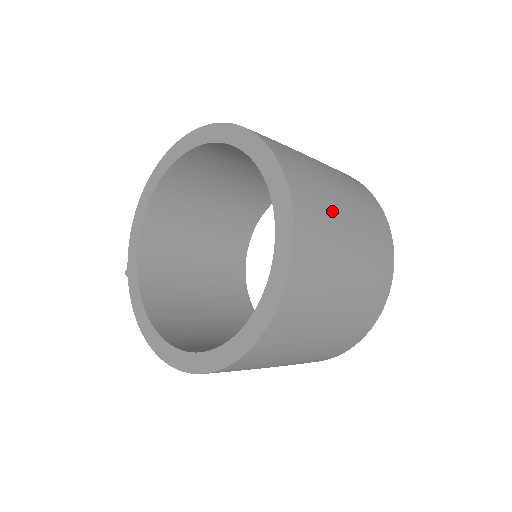
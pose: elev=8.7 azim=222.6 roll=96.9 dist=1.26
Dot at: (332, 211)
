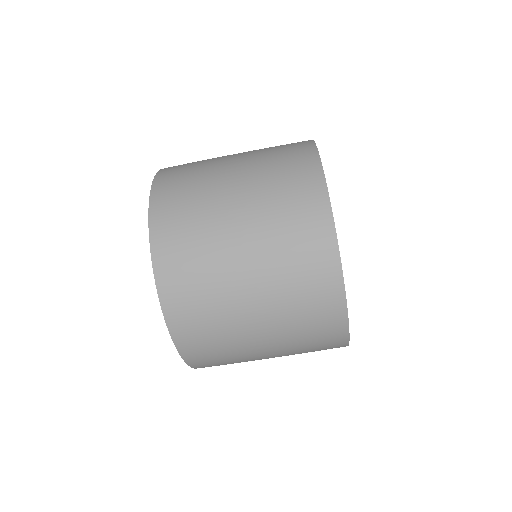
Dot at: (209, 162)
